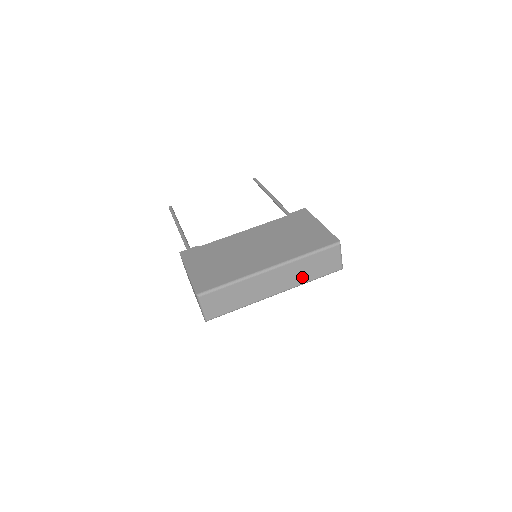
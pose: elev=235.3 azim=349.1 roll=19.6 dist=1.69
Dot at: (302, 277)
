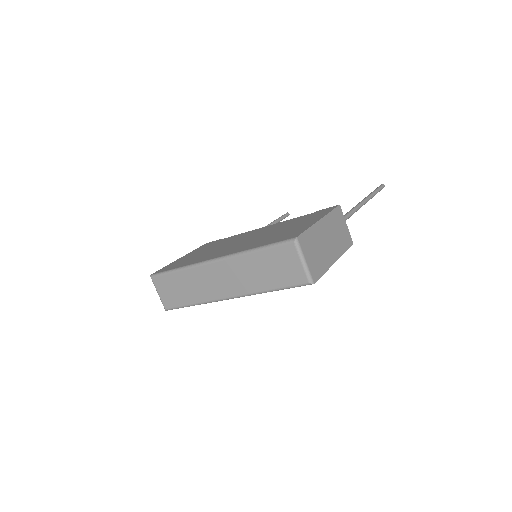
Dot at: (254, 282)
